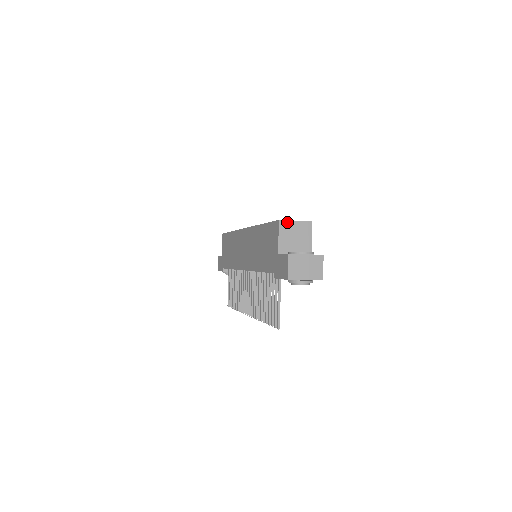
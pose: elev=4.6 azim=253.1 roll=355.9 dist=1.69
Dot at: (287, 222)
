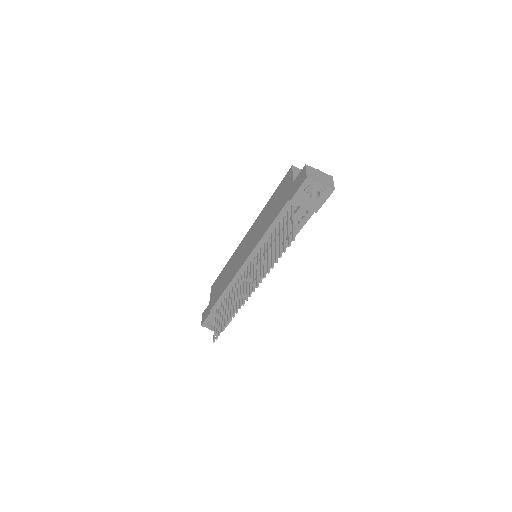
Dot at: (299, 169)
